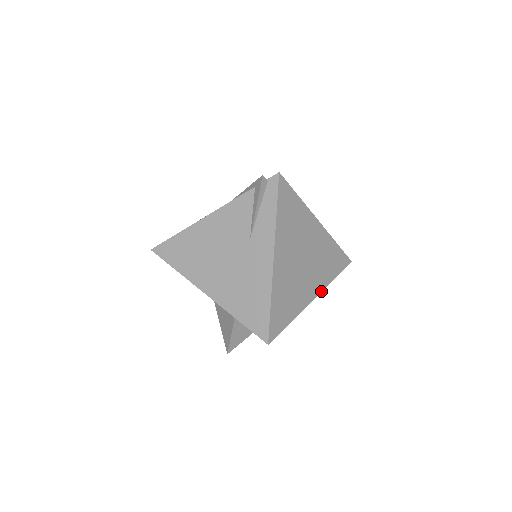
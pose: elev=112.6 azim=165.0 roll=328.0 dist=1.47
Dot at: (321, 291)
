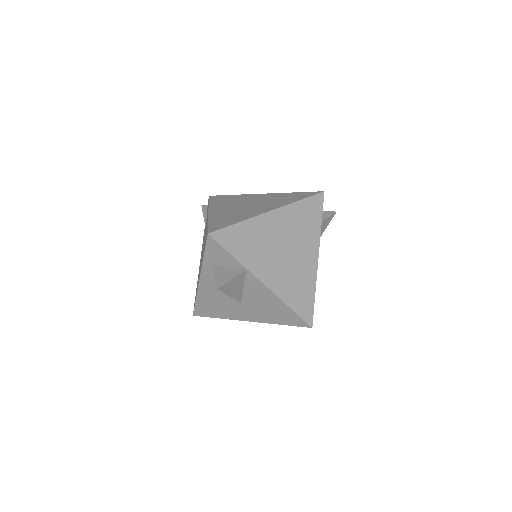
Dot at: (280, 207)
